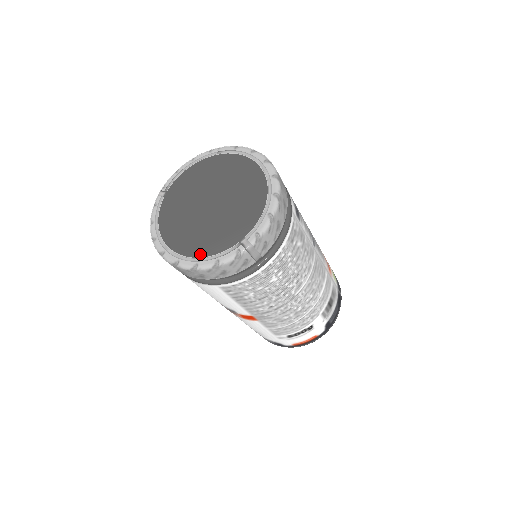
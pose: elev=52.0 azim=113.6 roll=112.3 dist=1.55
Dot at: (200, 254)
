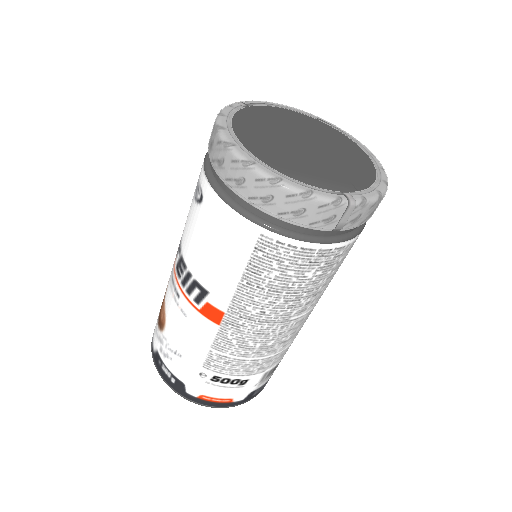
Dot at: (287, 173)
